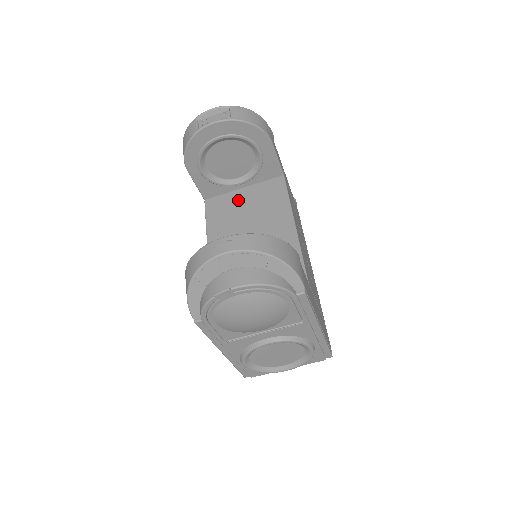
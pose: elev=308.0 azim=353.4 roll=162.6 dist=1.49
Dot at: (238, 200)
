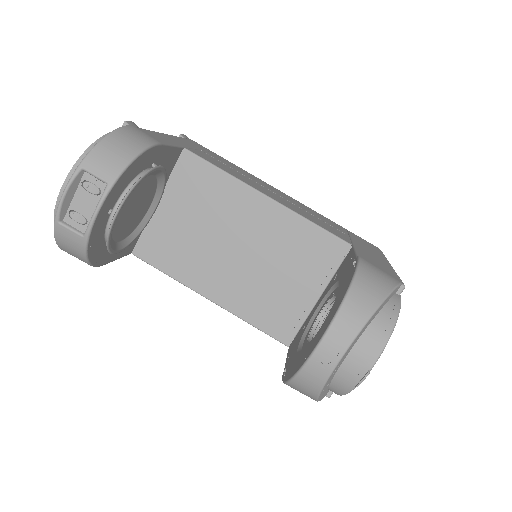
Dot at: (171, 222)
